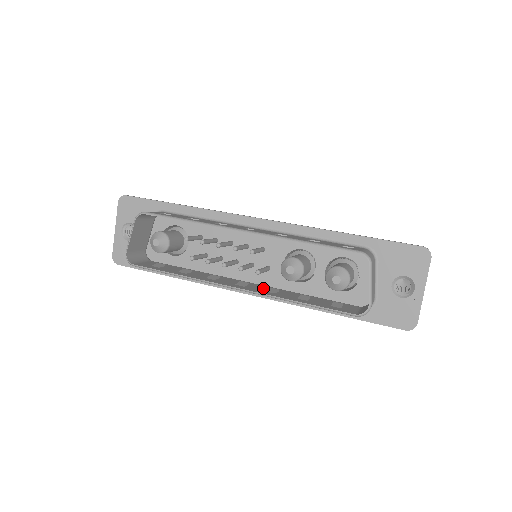
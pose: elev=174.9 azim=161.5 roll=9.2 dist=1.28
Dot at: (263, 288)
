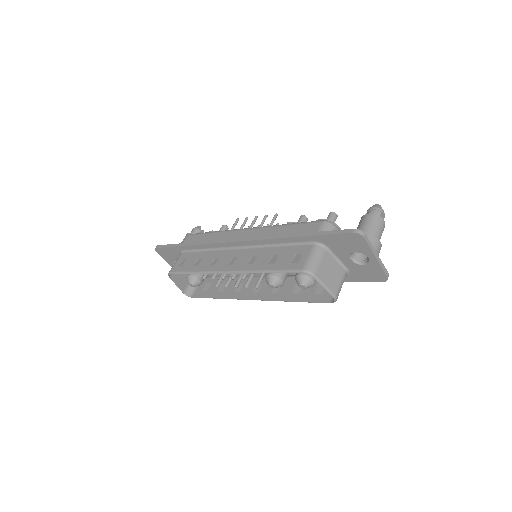
Dot at: occluded
